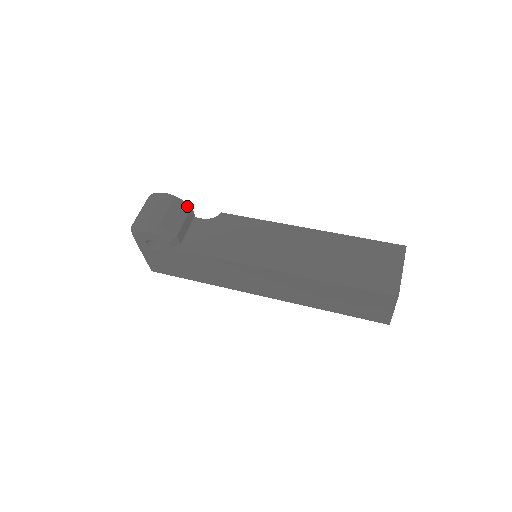
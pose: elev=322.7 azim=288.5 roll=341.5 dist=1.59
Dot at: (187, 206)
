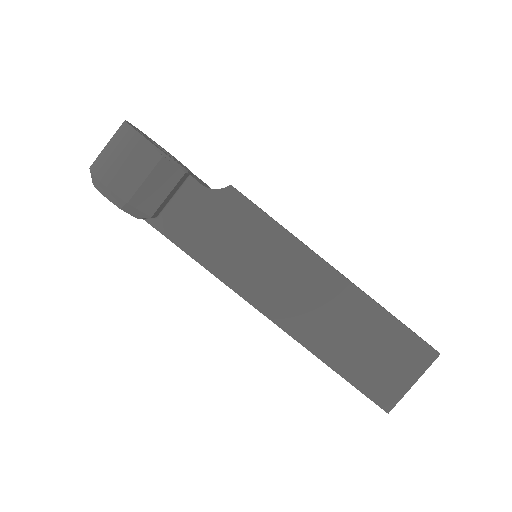
Dot at: (179, 170)
